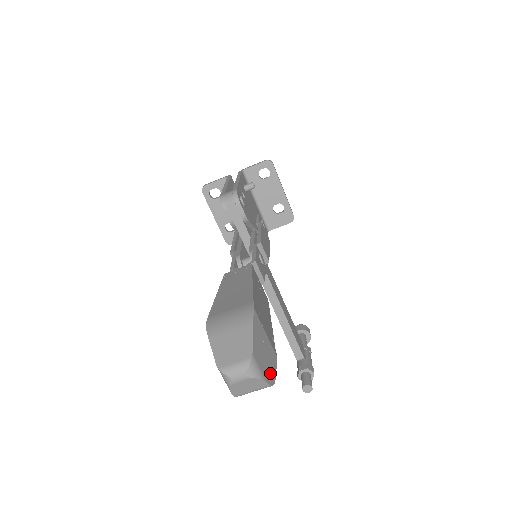
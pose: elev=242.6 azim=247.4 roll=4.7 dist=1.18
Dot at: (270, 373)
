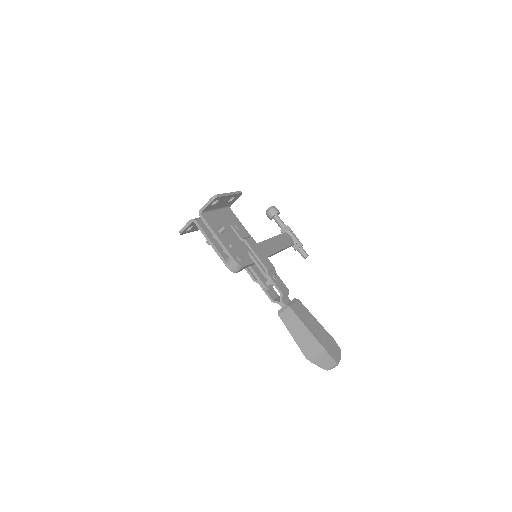
Dot at: (338, 350)
